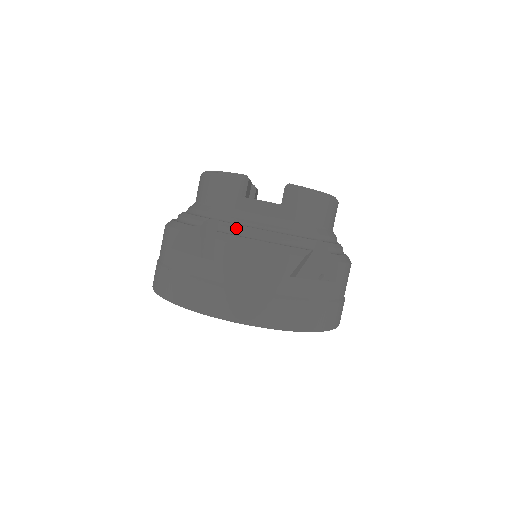
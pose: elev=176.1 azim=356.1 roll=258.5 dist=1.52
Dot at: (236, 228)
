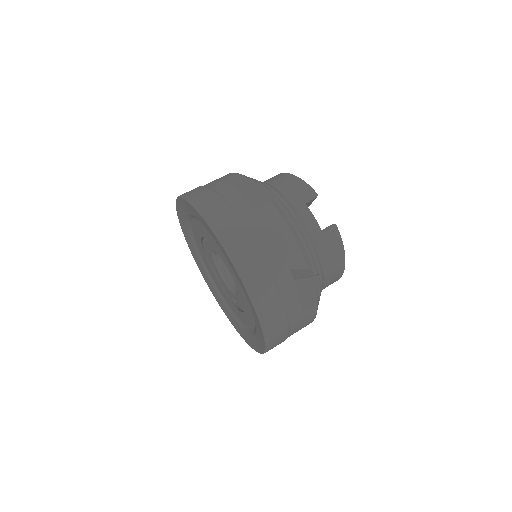
Dot at: (286, 210)
